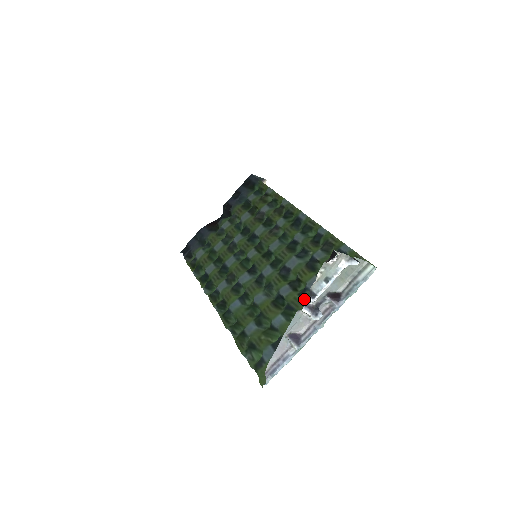
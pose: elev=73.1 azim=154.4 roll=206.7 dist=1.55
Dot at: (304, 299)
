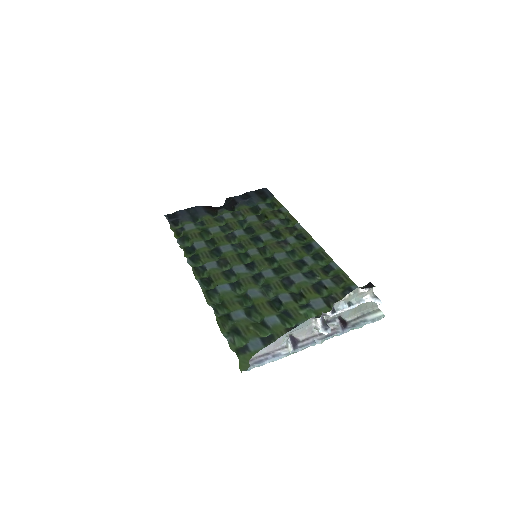
Dot at: (305, 312)
